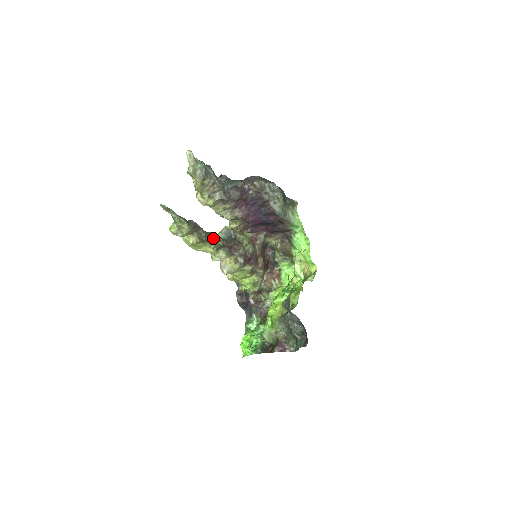
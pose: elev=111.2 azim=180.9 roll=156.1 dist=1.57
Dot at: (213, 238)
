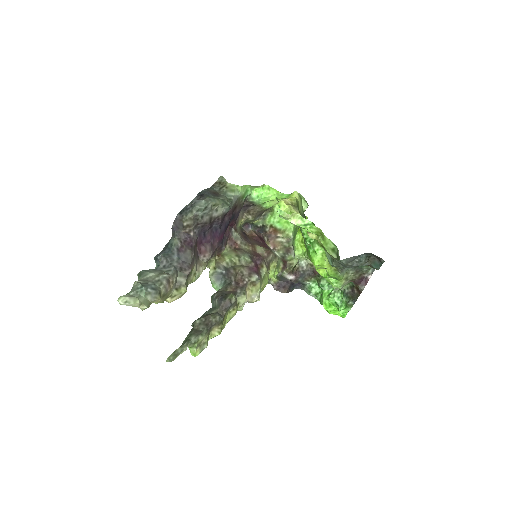
Dot at: (224, 306)
